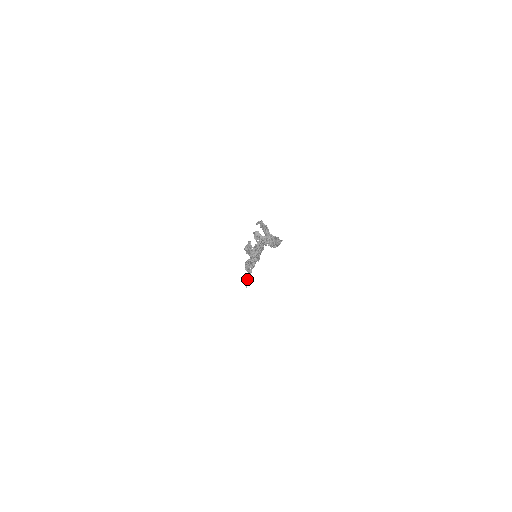
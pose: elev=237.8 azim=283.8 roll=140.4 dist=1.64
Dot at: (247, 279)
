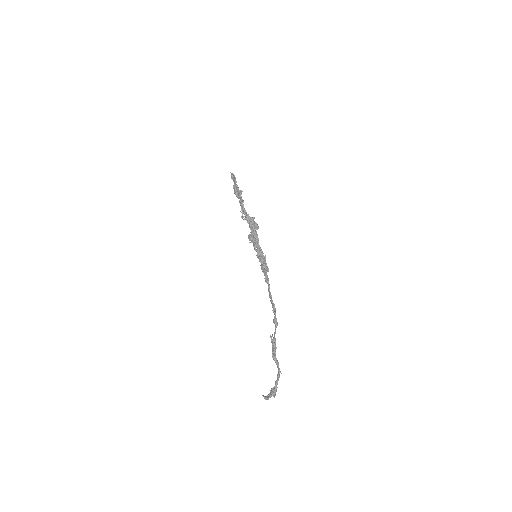
Dot at: (236, 195)
